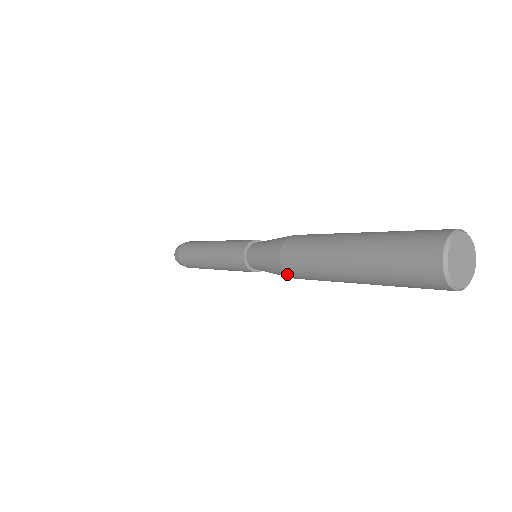
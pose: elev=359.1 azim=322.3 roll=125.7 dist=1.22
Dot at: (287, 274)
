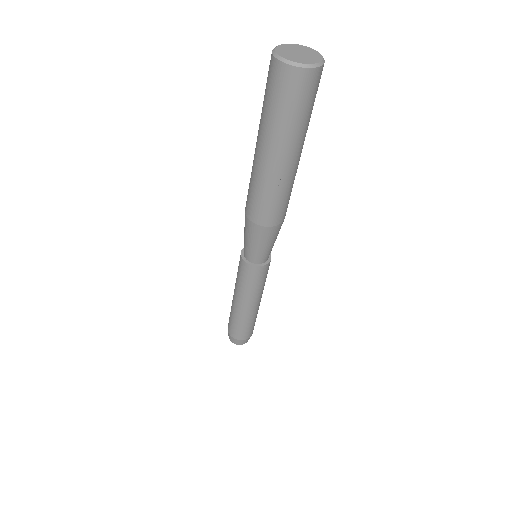
Dot at: (246, 214)
